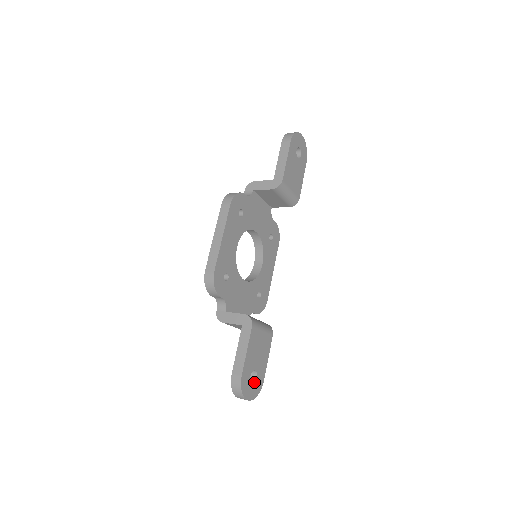
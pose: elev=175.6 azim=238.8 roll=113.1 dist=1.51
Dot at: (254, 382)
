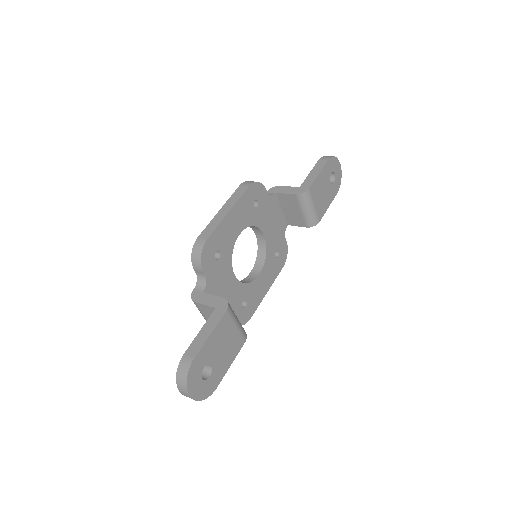
Dot at: (205, 380)
